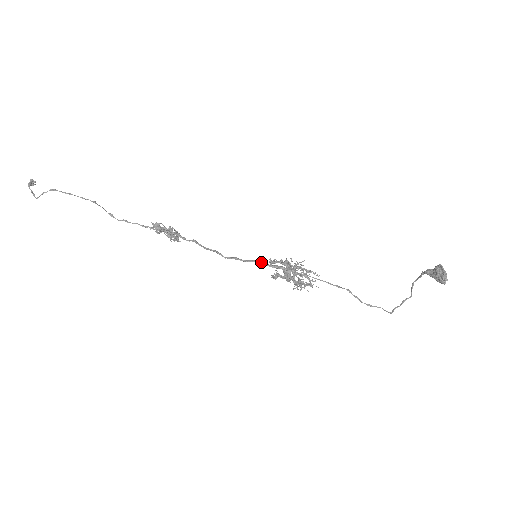
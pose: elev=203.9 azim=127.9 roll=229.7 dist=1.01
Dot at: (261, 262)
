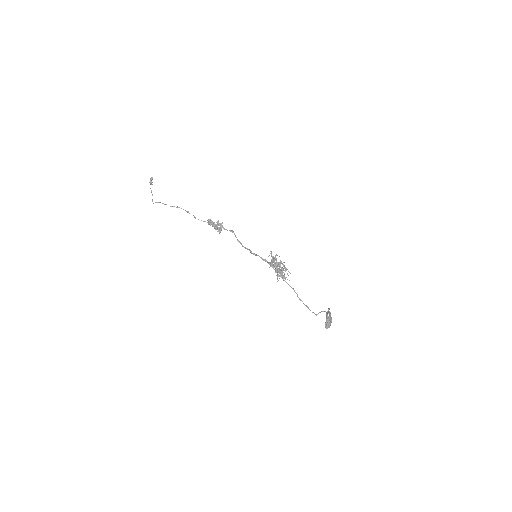
Dot at: occluded
